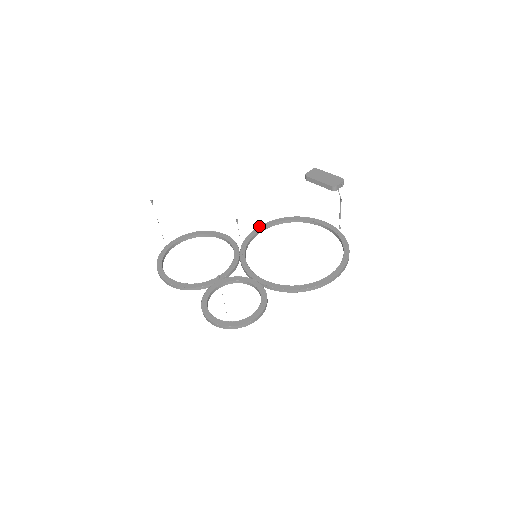
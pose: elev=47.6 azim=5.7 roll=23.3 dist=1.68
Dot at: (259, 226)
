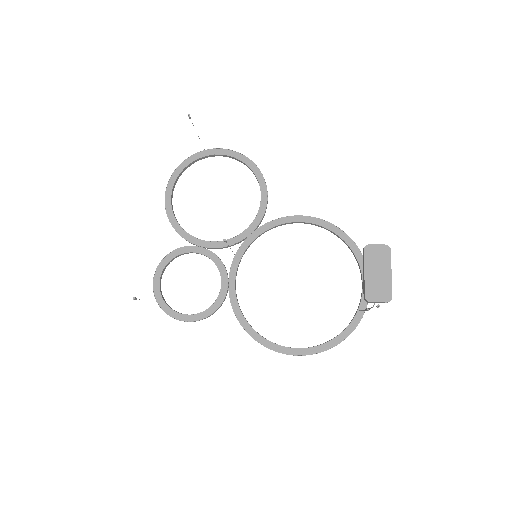
Dot at: occluded
